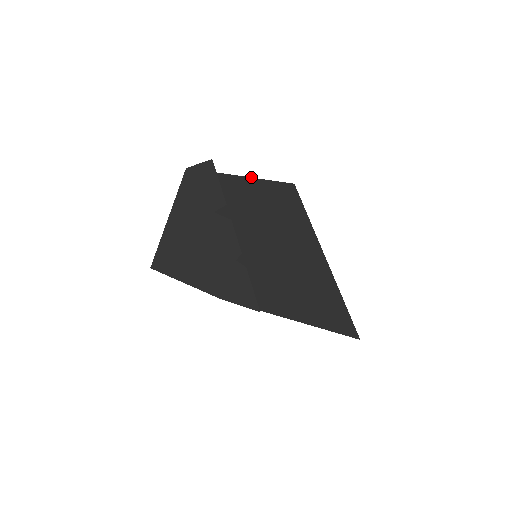
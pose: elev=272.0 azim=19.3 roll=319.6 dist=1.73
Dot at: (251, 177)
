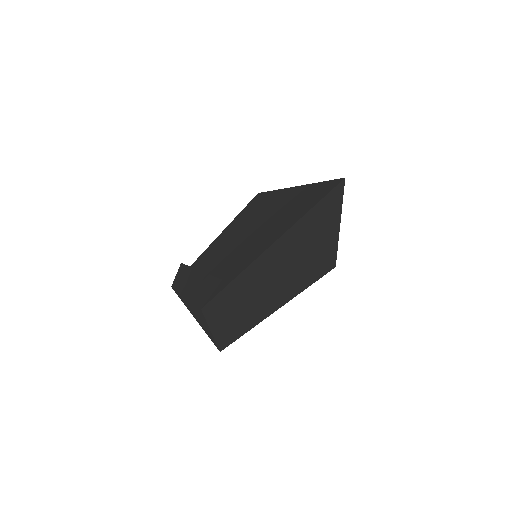
Dot at: (220, 234)
